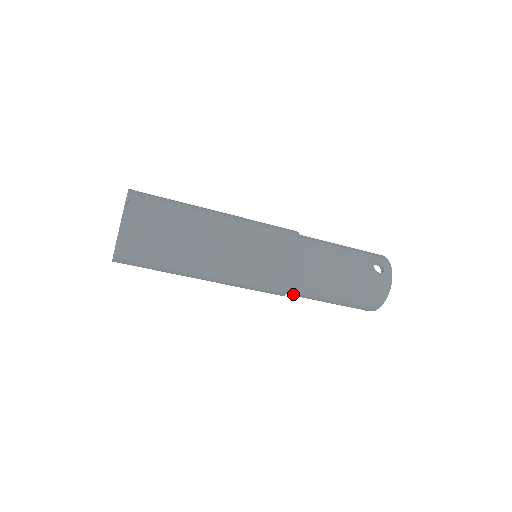
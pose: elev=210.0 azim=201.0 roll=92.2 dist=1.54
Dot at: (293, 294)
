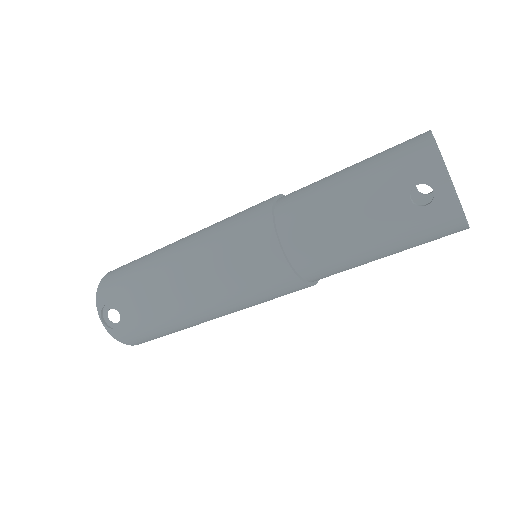
Dot at: occluded
